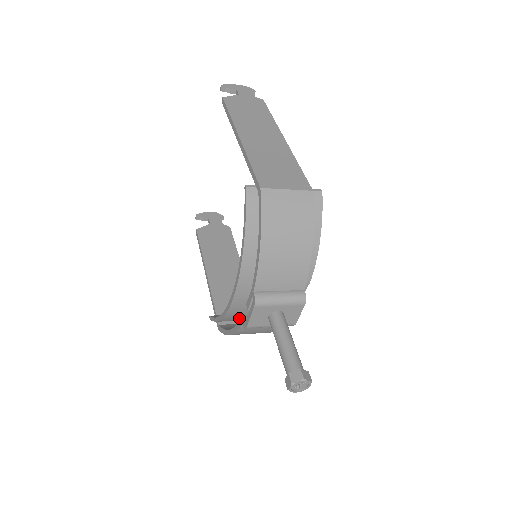
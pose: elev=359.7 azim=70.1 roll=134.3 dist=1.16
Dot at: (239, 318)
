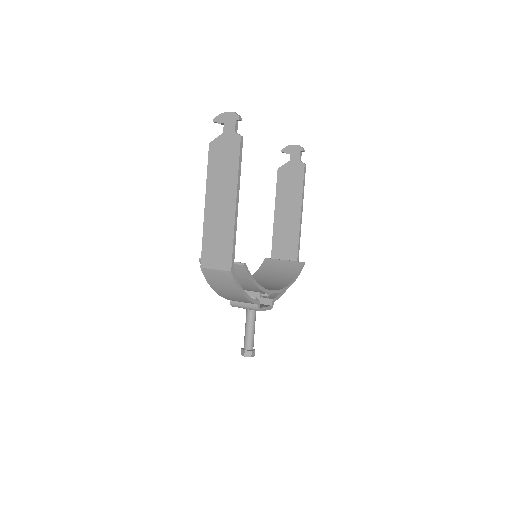
Dot at: occluded
